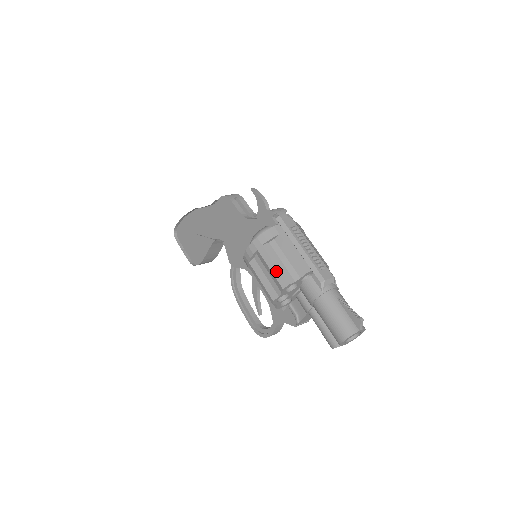
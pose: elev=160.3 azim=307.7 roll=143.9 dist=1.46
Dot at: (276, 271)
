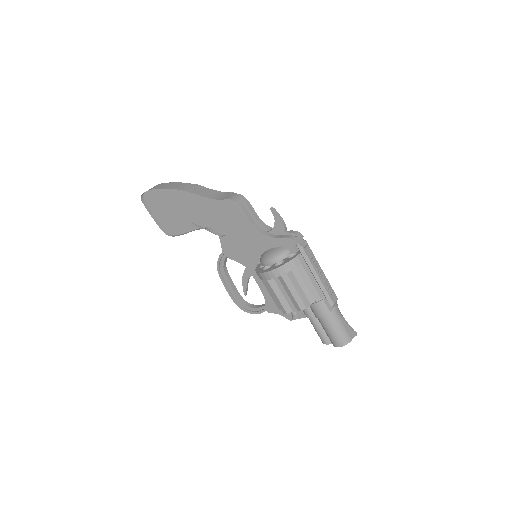
Dot at: (297, 296)
